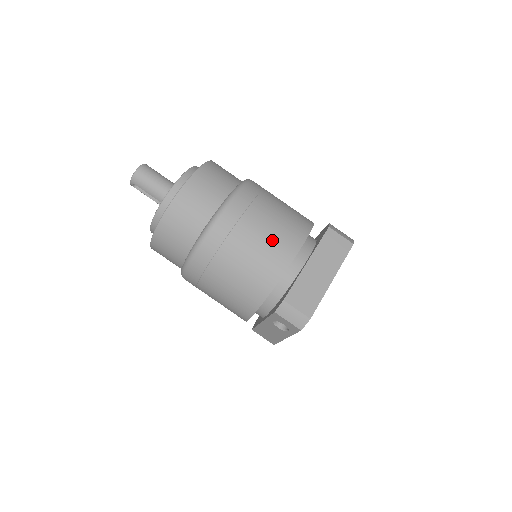
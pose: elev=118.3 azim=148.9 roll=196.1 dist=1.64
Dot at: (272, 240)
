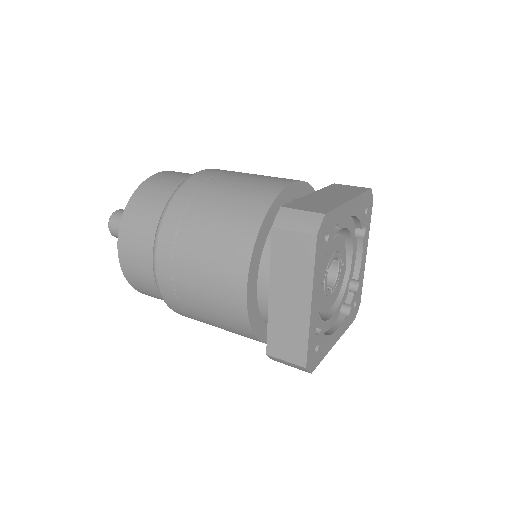
Dot at: (213, 291)
